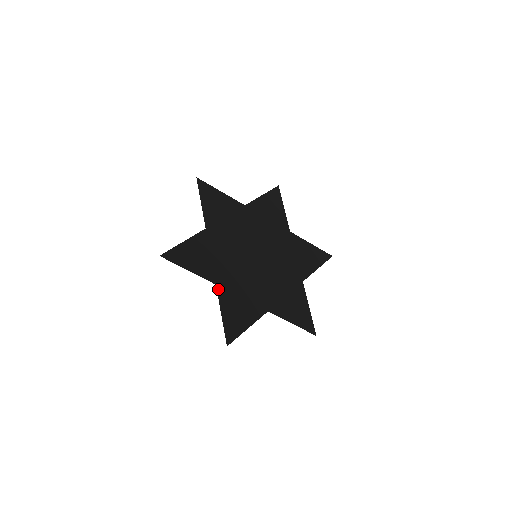
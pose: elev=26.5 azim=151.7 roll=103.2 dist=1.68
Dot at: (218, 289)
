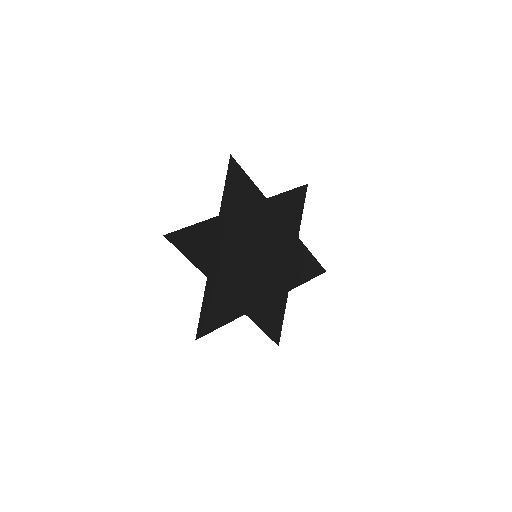
Dot at: (249, 316)
